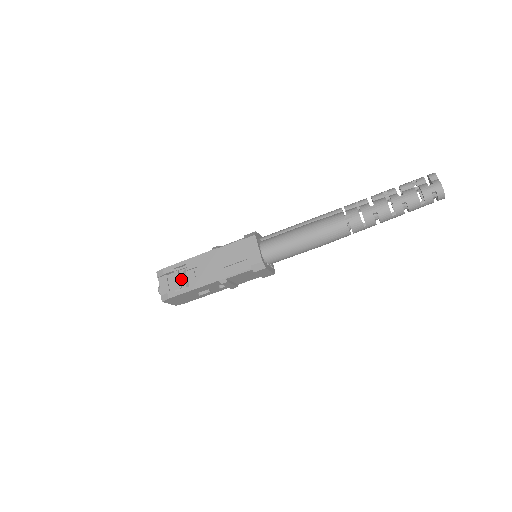
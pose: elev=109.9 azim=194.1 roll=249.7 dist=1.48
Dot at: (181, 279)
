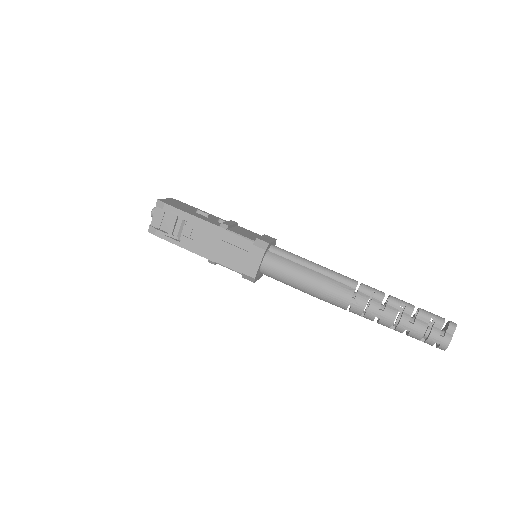
Dot at: (176, 225)
